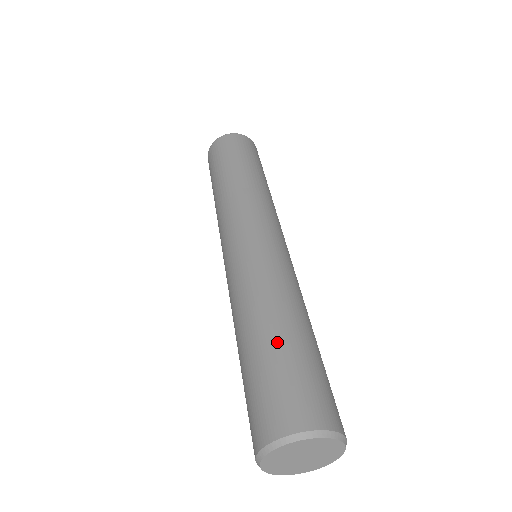
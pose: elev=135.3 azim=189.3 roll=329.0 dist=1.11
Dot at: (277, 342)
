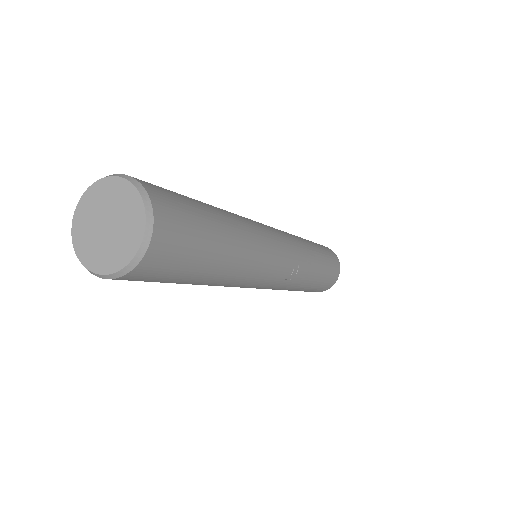
Dot at: occluded
